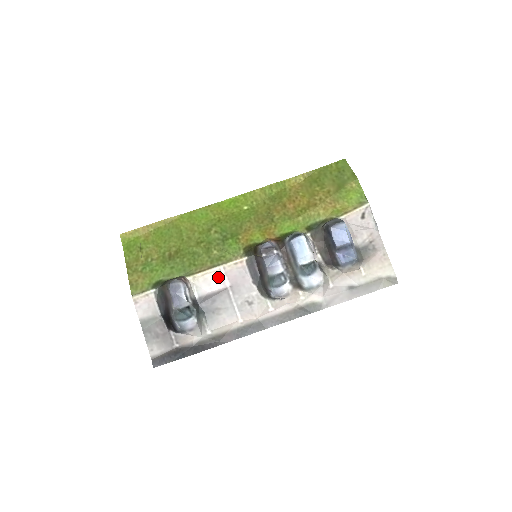
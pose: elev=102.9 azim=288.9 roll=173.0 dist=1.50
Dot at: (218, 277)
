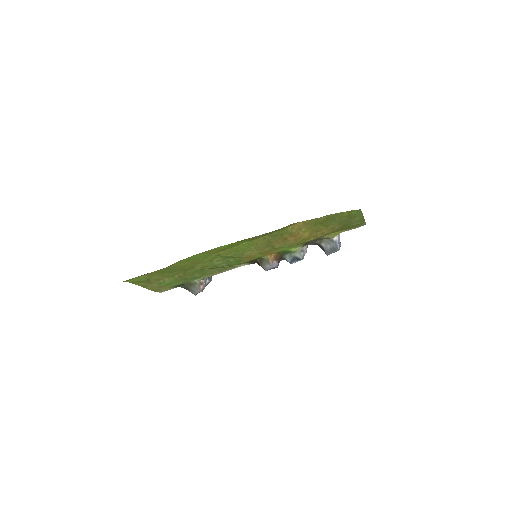
Dot at: occluded
